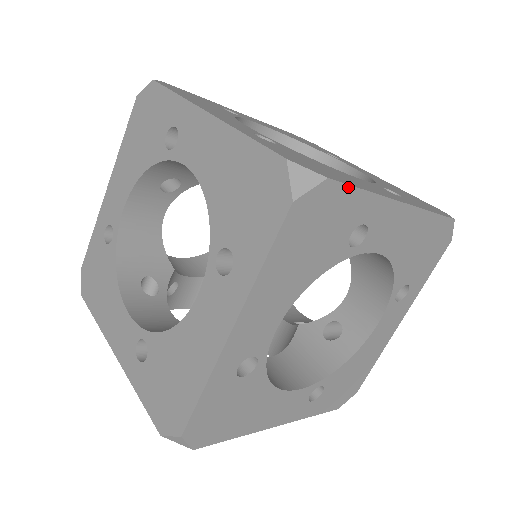
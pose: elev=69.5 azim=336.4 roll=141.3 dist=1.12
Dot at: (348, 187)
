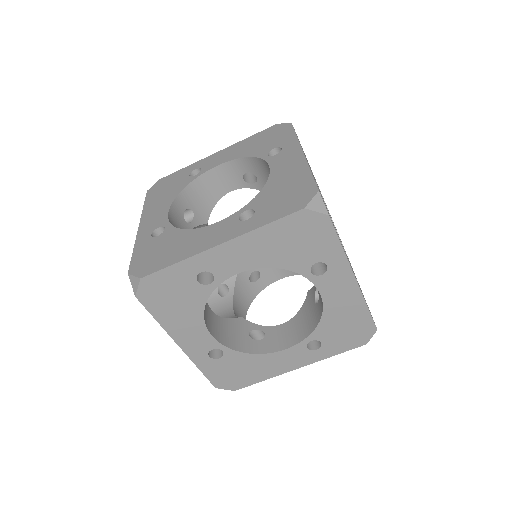
Dot at: (335, 232)
